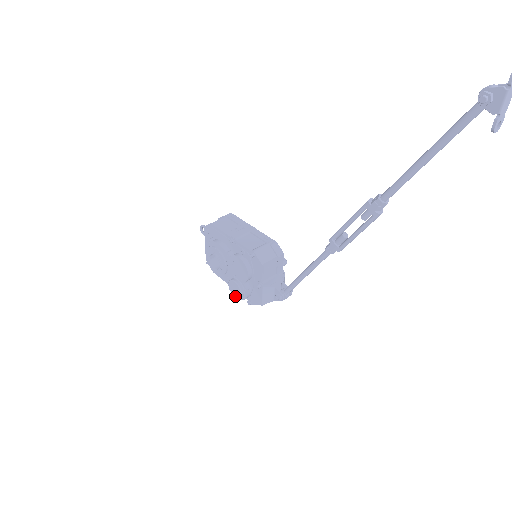
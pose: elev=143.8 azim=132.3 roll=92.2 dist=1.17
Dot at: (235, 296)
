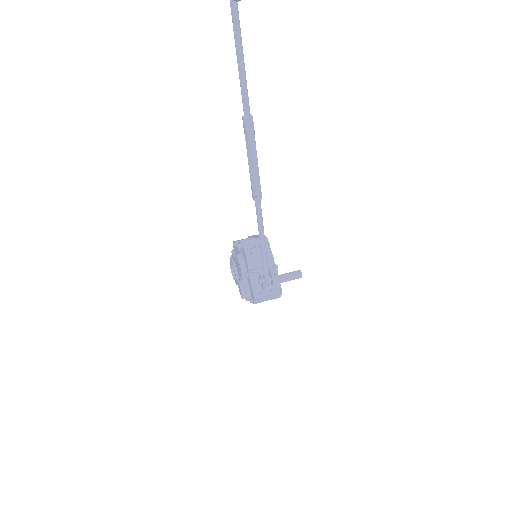
Dot at: (241, 297)
